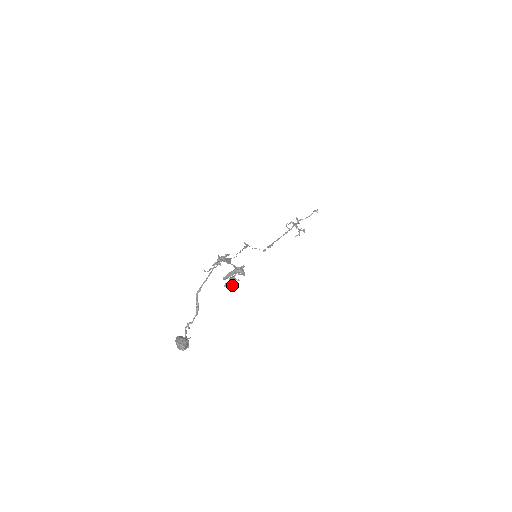
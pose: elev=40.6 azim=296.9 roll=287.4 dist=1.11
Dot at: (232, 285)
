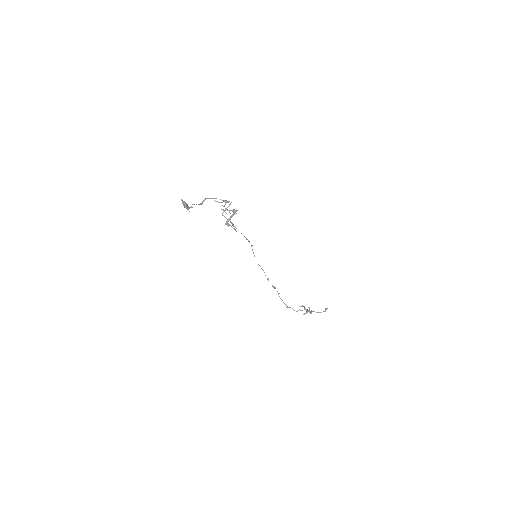
Dot at: occluded
